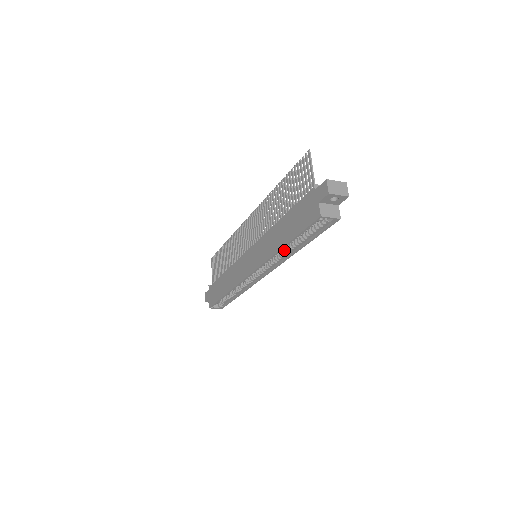
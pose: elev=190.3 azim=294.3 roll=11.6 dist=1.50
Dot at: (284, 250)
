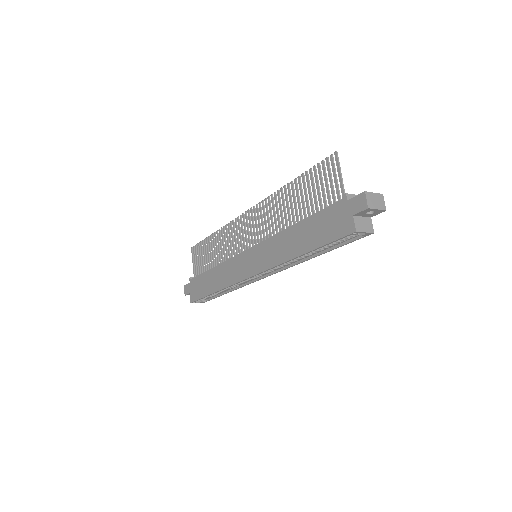
Dot at: occluded
